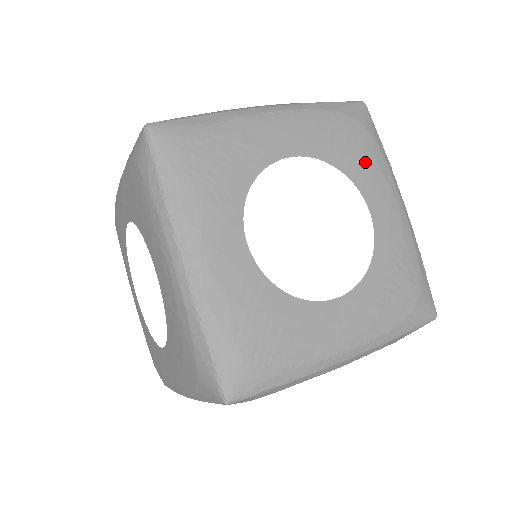
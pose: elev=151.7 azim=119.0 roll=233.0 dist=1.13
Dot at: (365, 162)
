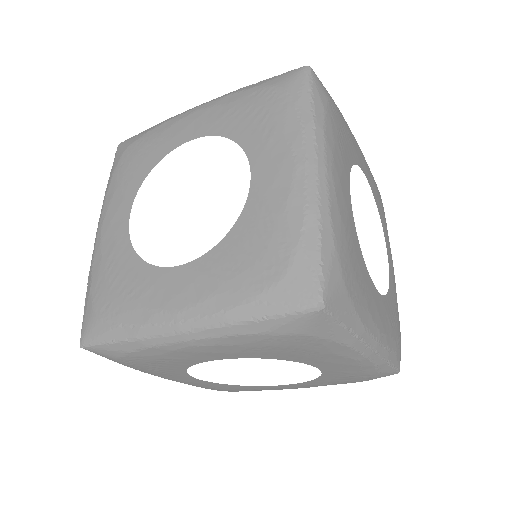
Dot at: (385, 223)
